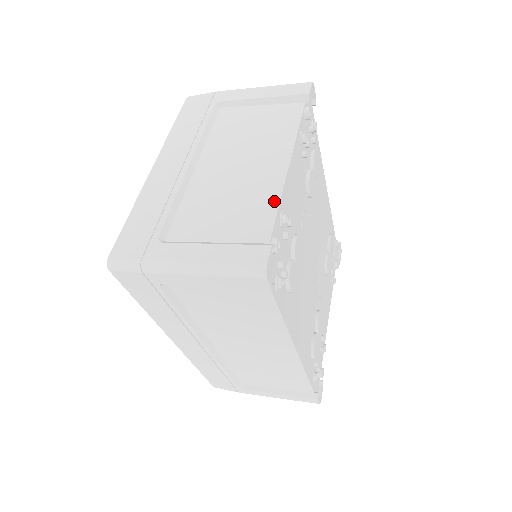
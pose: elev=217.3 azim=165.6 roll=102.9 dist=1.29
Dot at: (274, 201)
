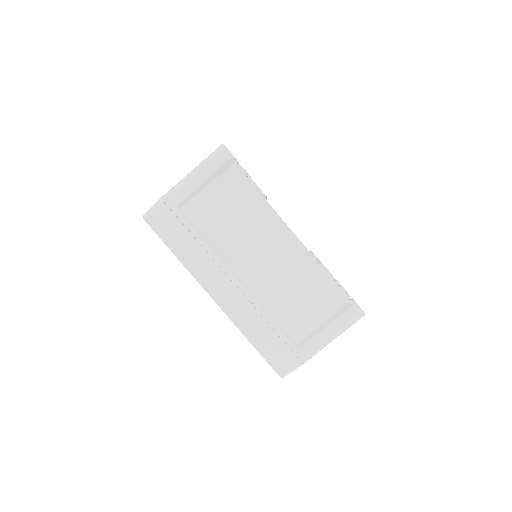
Dot at: occluded
